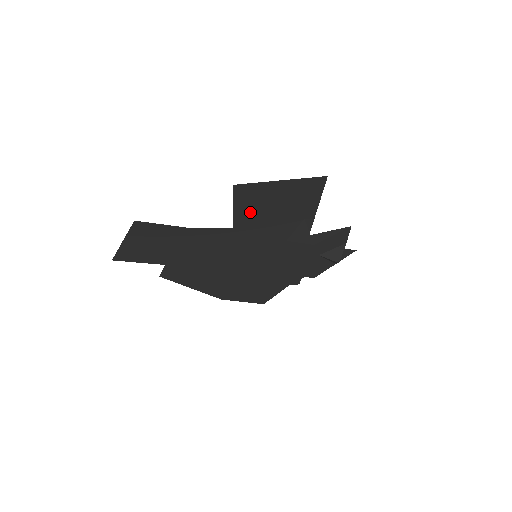
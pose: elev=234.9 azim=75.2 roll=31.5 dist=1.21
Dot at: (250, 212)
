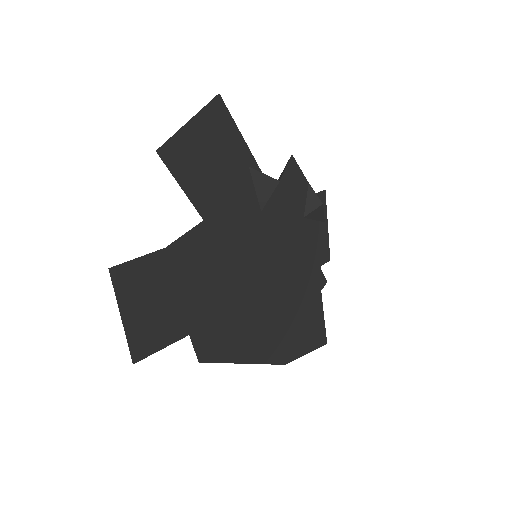
Dot at: (199, 186)
